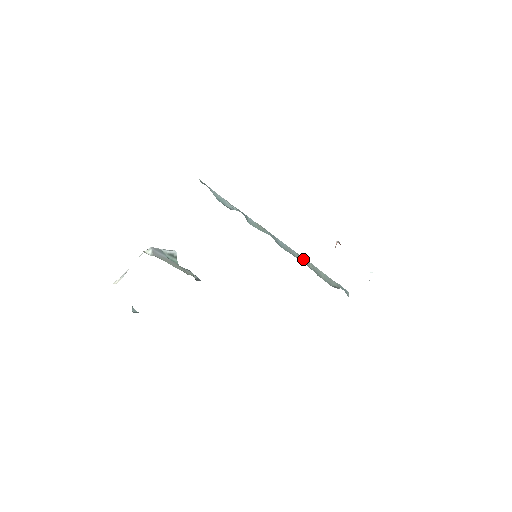
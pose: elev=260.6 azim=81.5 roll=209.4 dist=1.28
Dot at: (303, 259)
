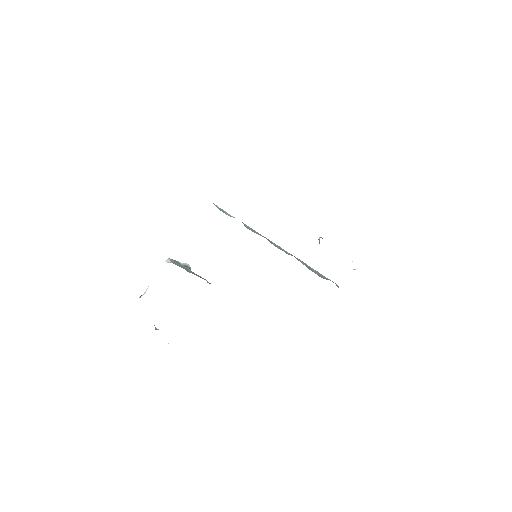
Dot at: (295, 257)
